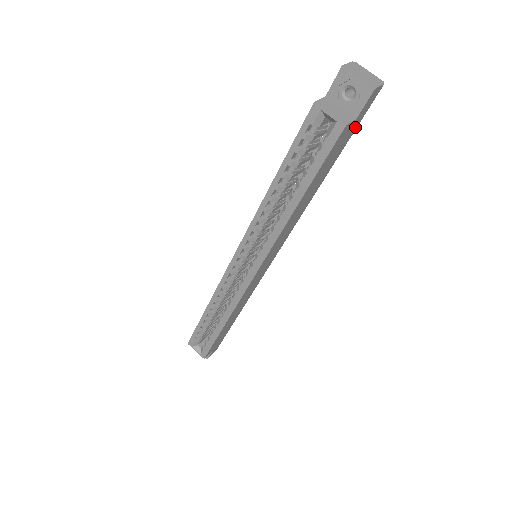
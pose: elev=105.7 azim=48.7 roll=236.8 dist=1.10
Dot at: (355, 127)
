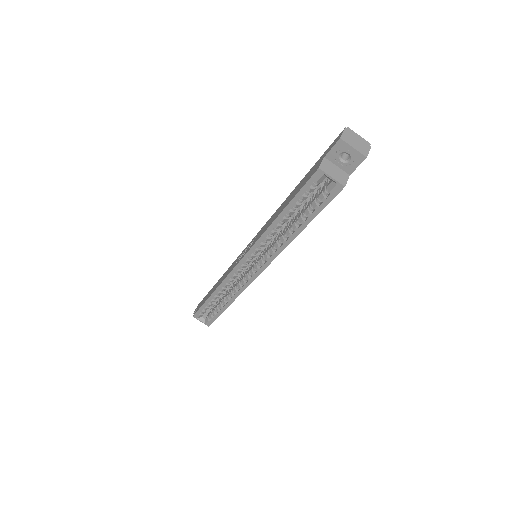
Dot at: occluded
